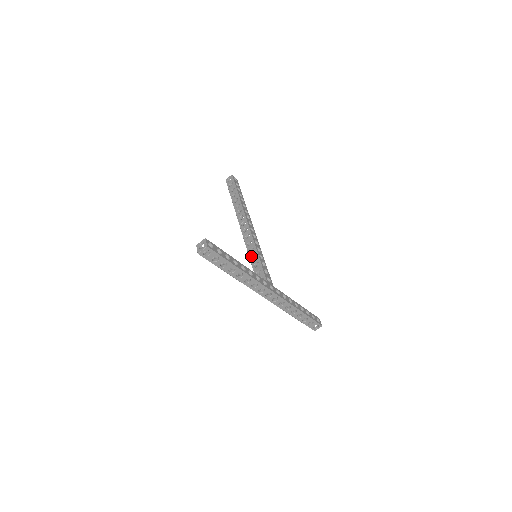
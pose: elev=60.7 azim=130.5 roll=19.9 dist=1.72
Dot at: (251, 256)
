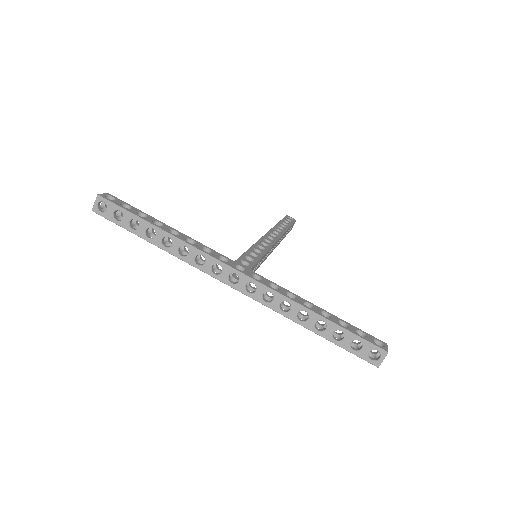
Dot at: occluded
